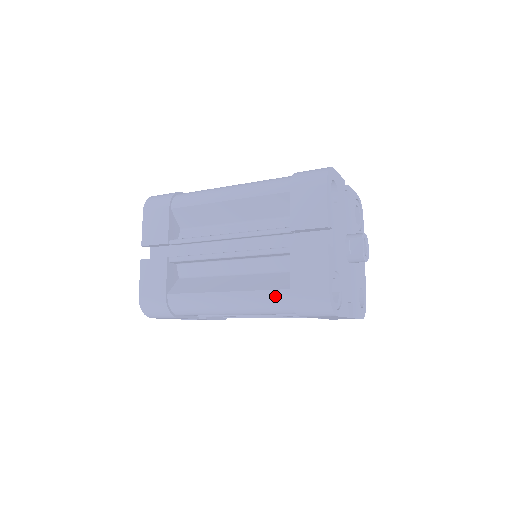
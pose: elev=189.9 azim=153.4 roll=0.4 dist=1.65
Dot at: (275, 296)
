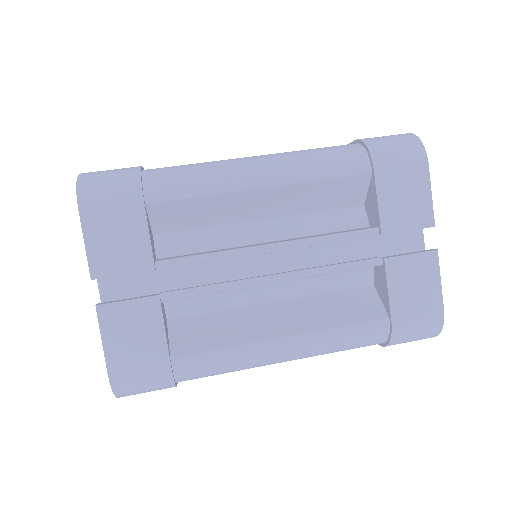
Dot at: (366, 331)
